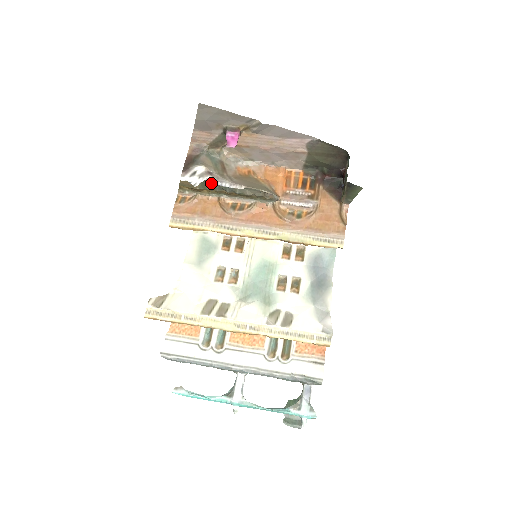
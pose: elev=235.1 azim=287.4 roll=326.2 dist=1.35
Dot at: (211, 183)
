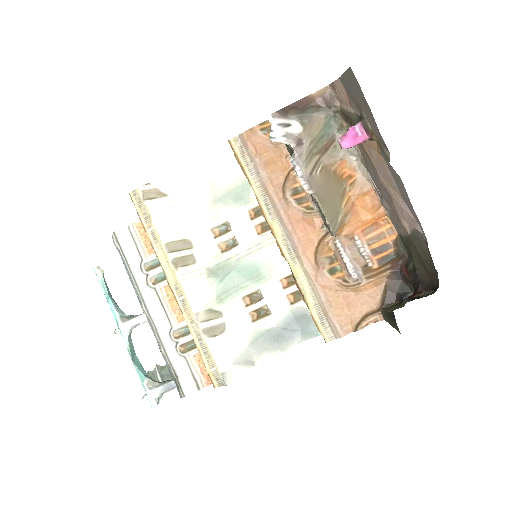
Dot at: occluded
